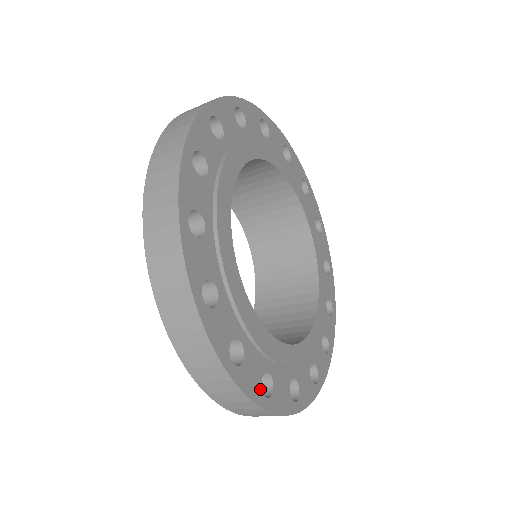
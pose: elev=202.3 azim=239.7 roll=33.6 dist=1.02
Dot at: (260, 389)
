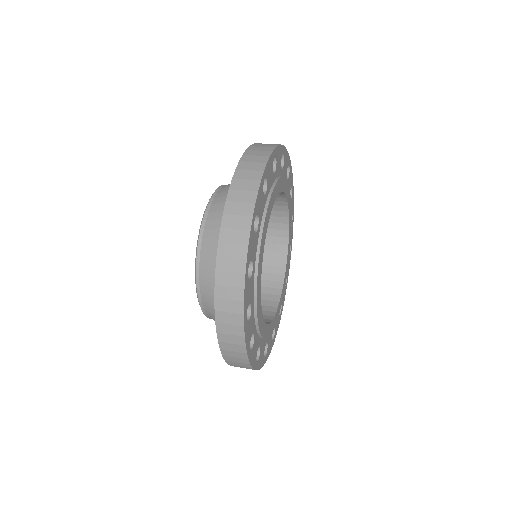
Dot at: (264, 357)
